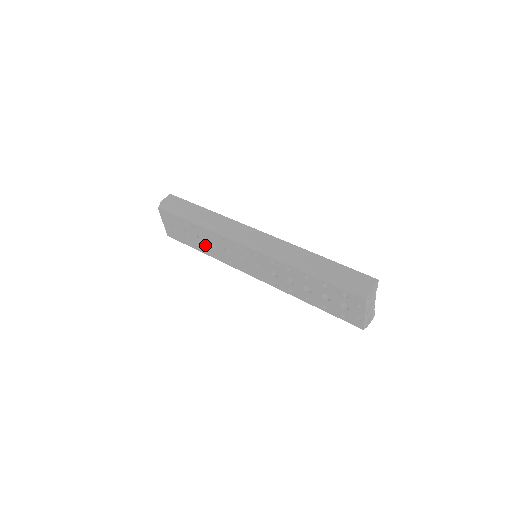
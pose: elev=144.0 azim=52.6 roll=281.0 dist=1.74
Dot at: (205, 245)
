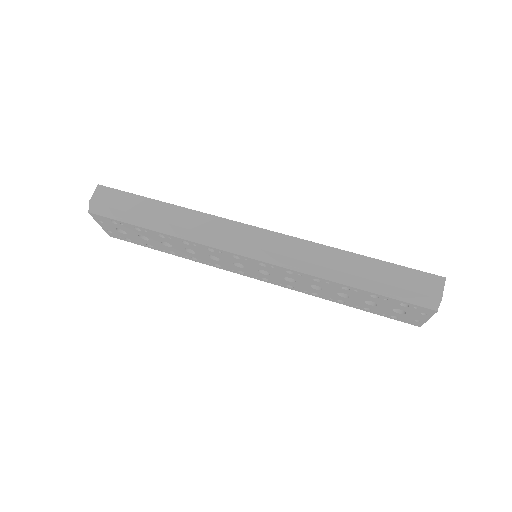
Dot at: (175, 249)
